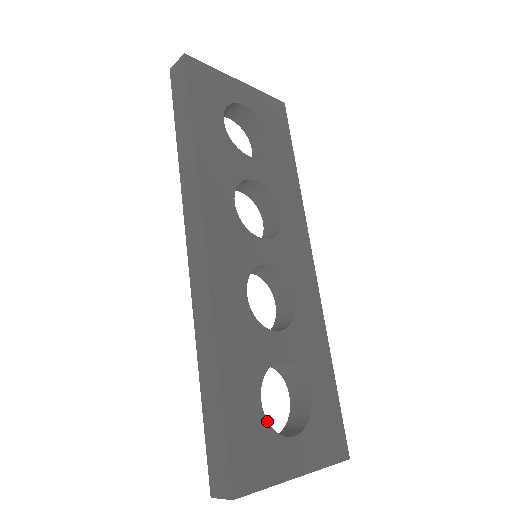
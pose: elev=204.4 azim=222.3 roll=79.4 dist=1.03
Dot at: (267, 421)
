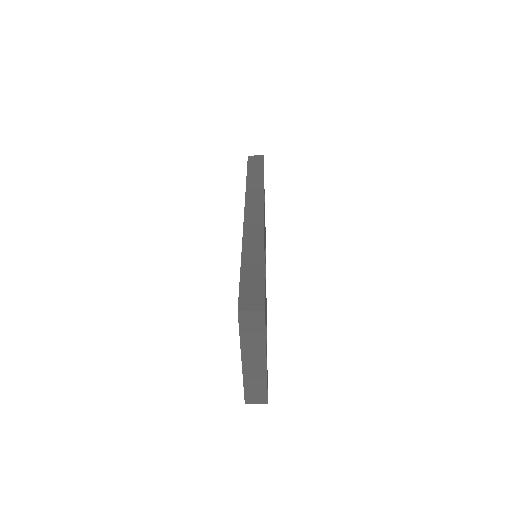
Dot at: occluded
